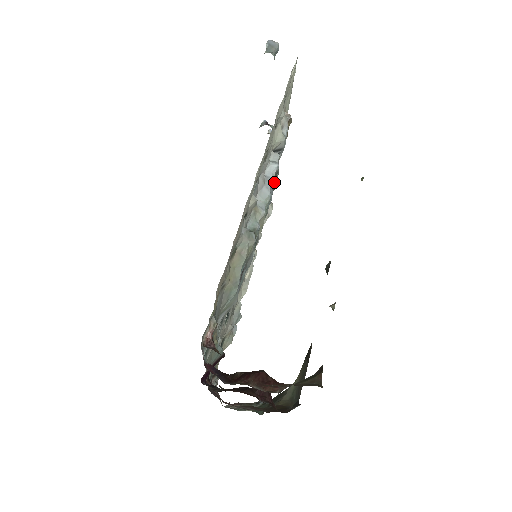
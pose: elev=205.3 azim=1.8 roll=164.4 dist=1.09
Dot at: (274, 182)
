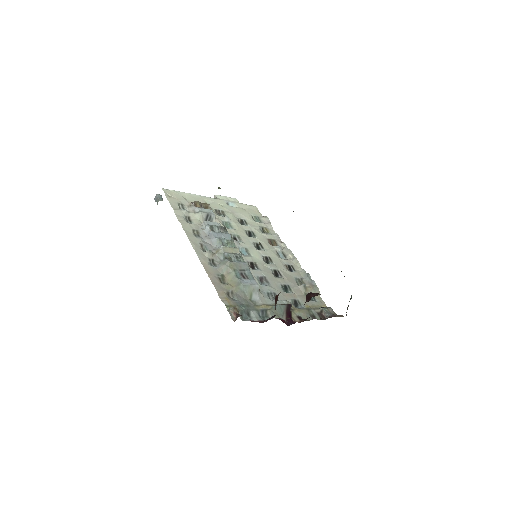
Dot at: (218, 229)
